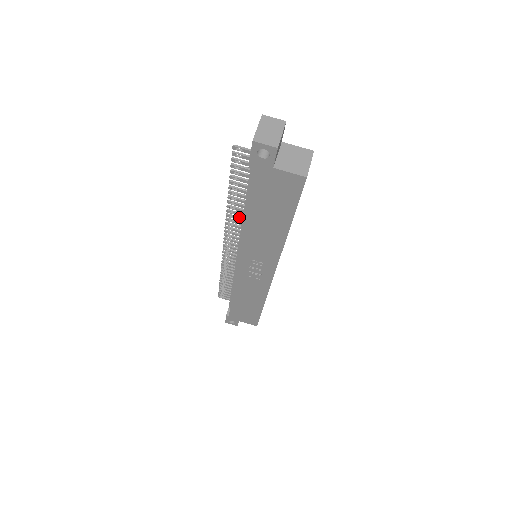
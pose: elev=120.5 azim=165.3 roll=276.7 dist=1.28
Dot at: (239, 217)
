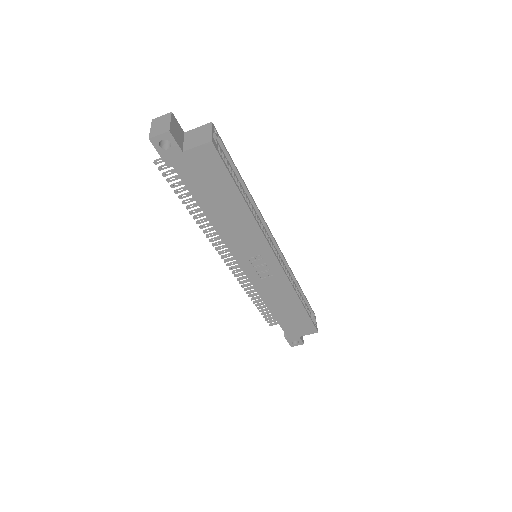
Dot at: occluded
